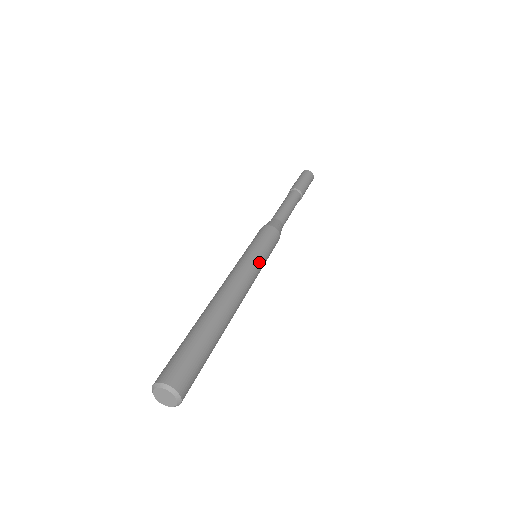
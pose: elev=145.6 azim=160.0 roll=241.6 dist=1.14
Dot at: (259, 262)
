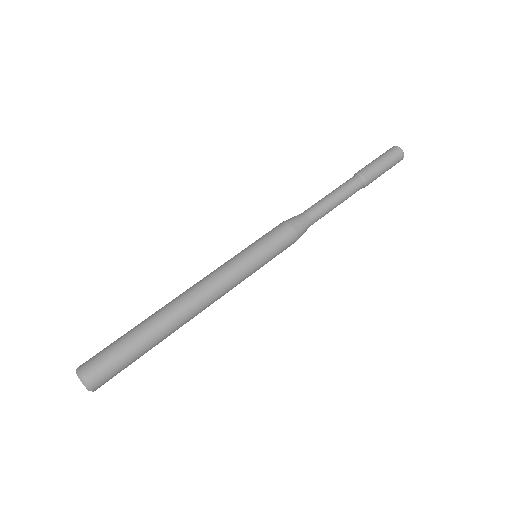
Dot at: (244, 262)
